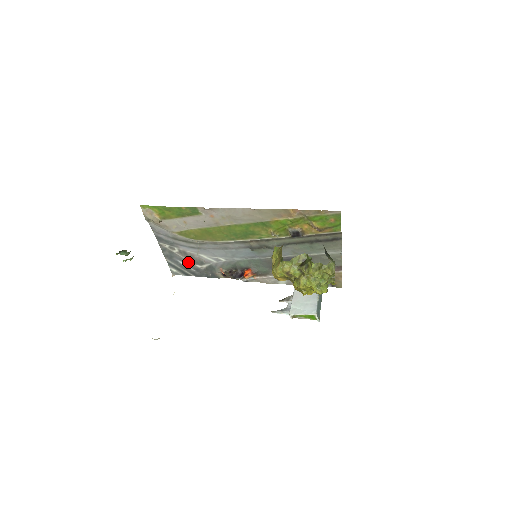
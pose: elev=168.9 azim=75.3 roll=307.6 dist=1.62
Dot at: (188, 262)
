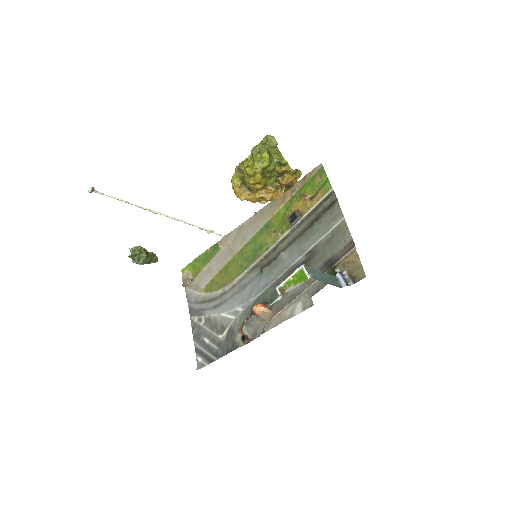
Dot at: (212, 335)
